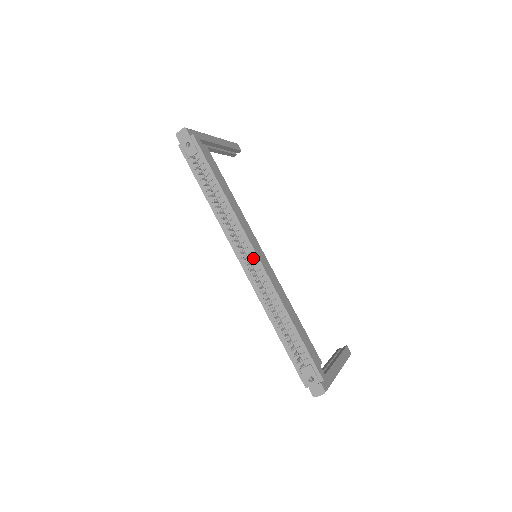
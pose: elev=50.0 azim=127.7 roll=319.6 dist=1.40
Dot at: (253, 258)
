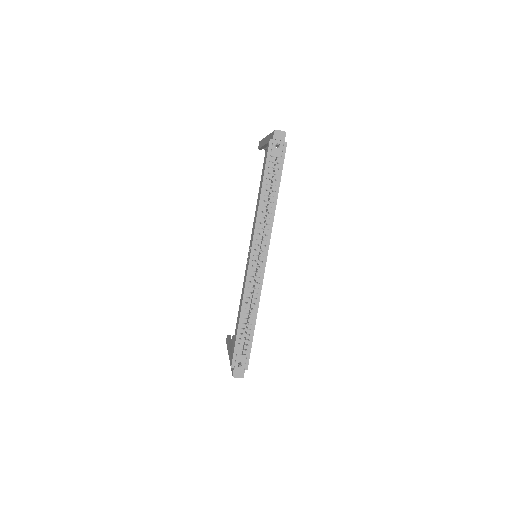
Dot at: (263, 262)
